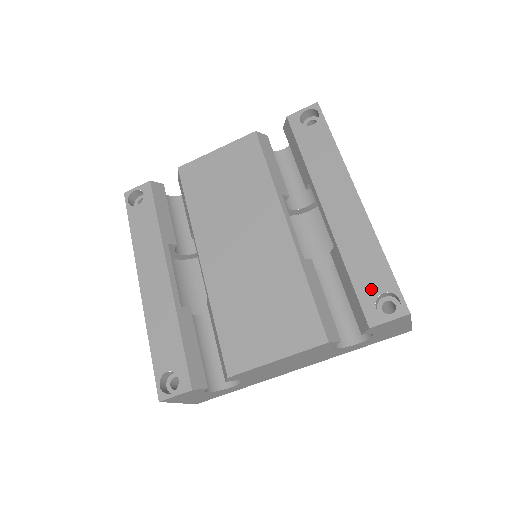
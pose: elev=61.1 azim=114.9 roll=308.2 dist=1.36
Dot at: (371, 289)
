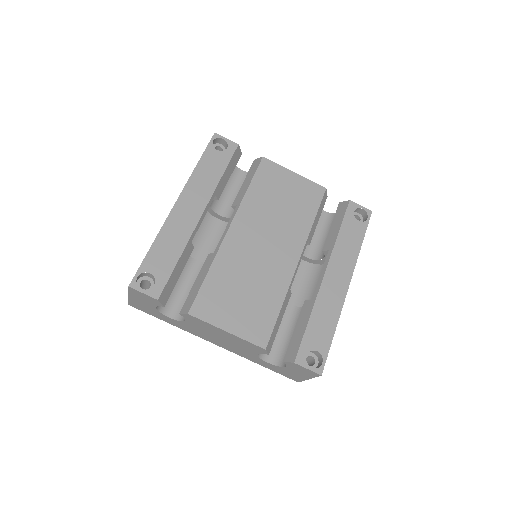
Dot at: (313, 343)
